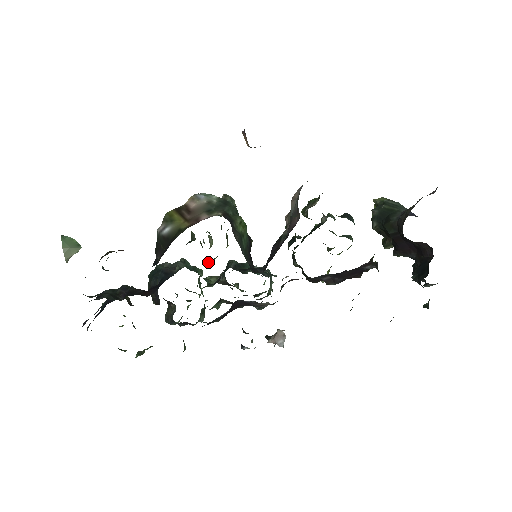
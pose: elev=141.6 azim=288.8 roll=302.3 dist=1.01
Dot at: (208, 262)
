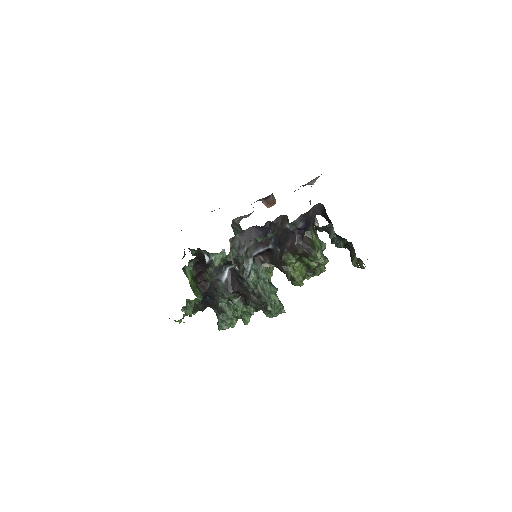
Dot at: occluded
